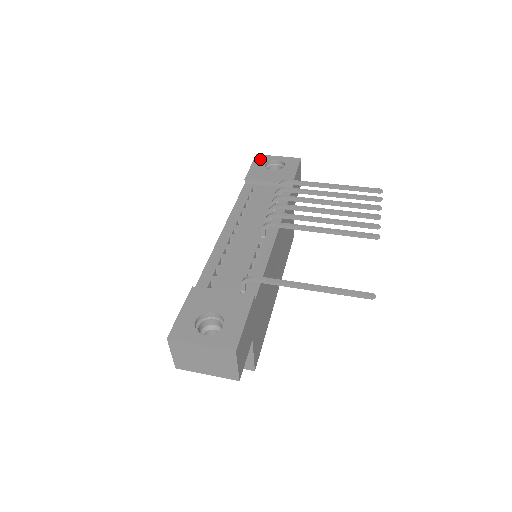
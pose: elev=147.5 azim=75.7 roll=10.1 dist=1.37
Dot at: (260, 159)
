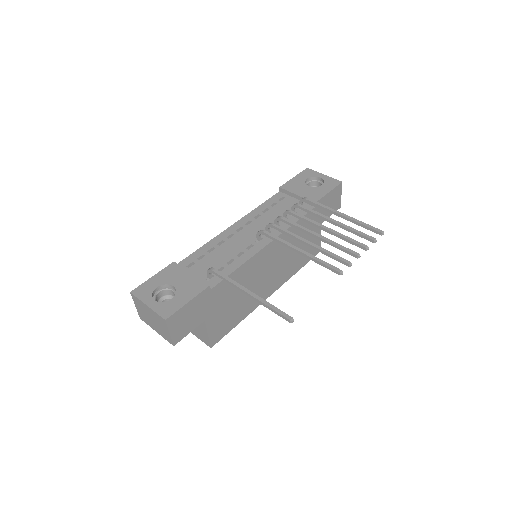
Dot at: (306, 173)
